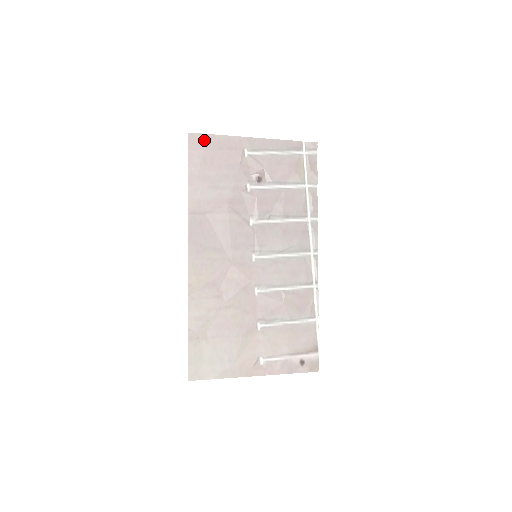
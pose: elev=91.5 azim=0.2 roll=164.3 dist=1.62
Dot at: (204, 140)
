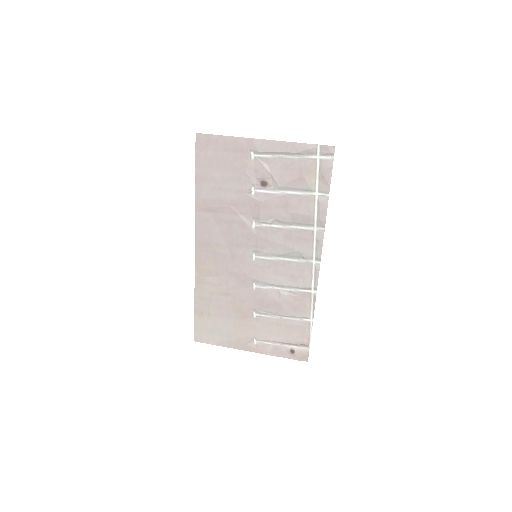
Dot at: (210, 141)
